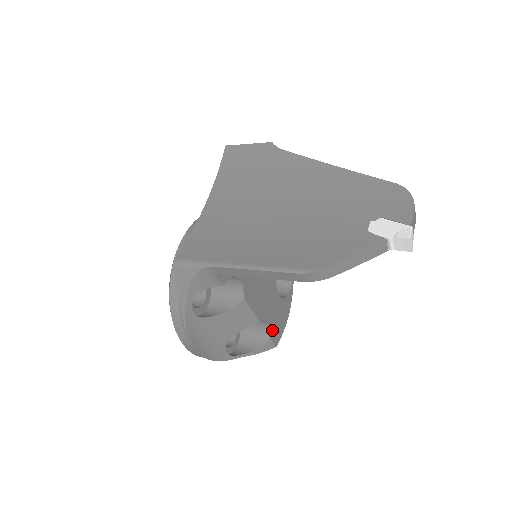
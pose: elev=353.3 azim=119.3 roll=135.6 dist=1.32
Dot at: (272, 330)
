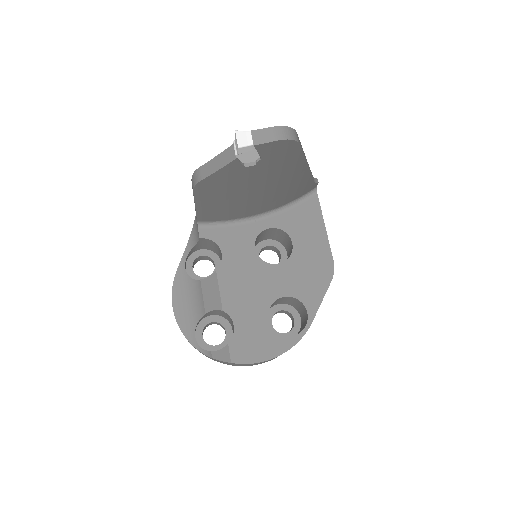
Dot at: (236, 340)
